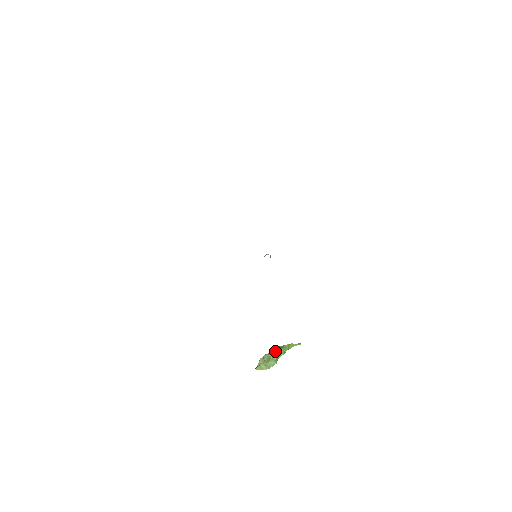
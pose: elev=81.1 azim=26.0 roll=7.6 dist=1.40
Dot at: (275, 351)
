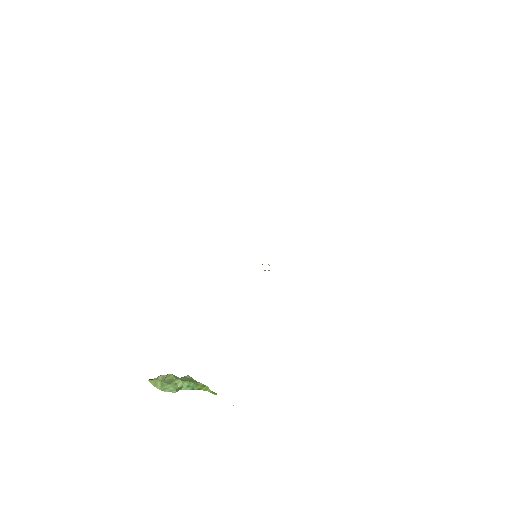
Dot at: (184, 379)
